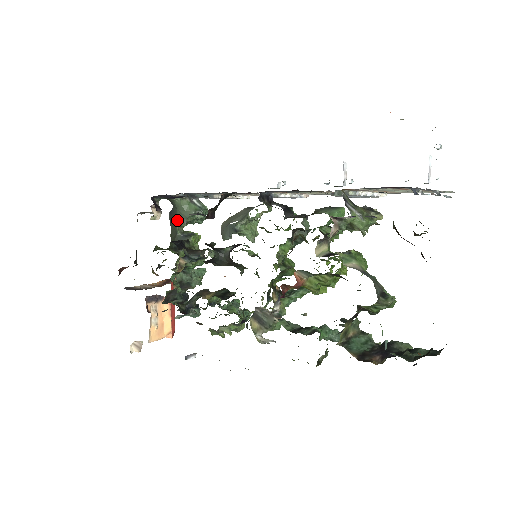
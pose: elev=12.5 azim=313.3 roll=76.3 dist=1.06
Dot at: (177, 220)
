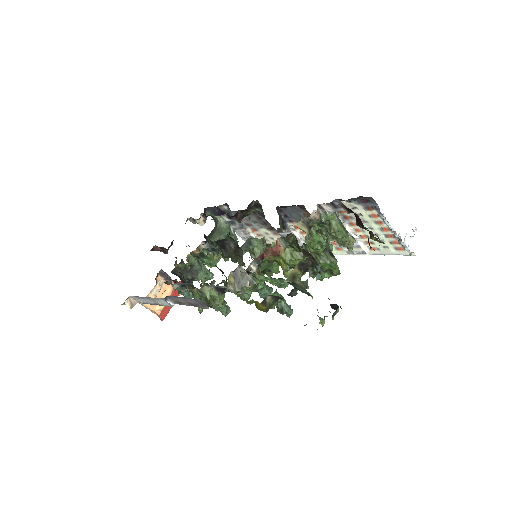
Dot at: (213, 236)
